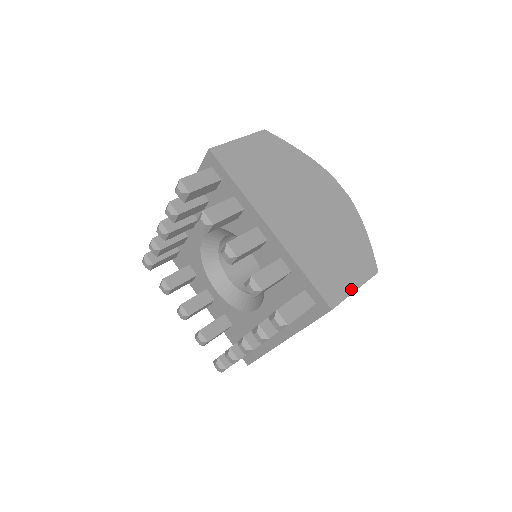
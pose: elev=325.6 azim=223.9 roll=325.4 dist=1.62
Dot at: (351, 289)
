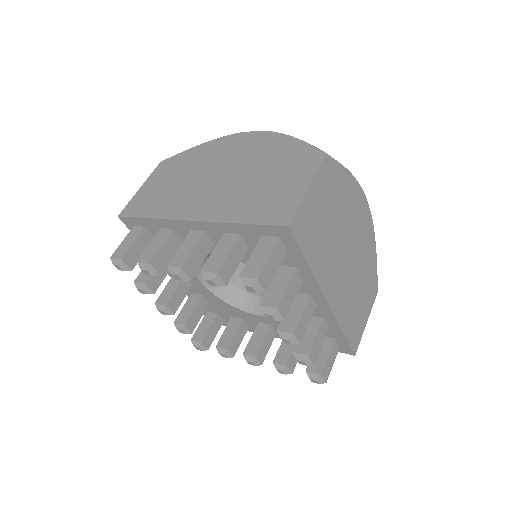
Dot at: (365, 325)
